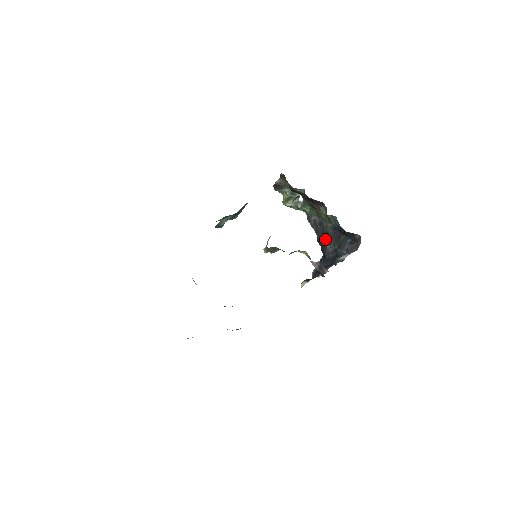
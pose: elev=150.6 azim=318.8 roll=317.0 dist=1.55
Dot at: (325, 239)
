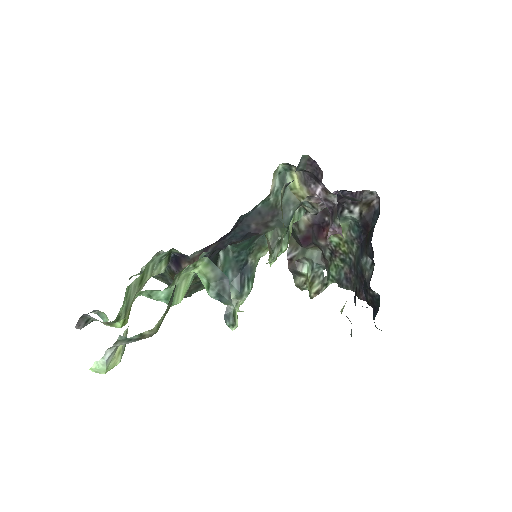
Dot at: (361, 275)
